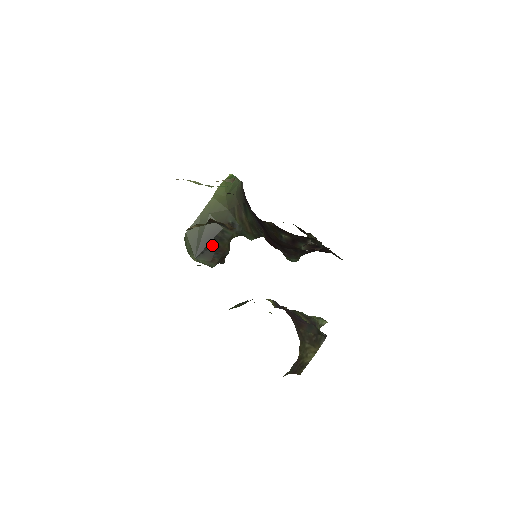
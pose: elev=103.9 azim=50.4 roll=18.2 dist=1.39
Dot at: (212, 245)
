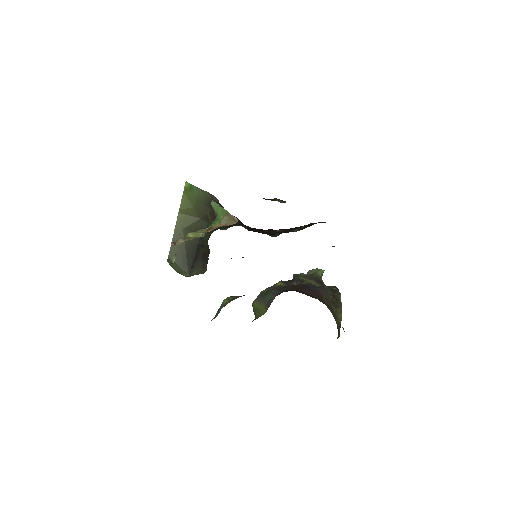
Dot at: (197, 255)
